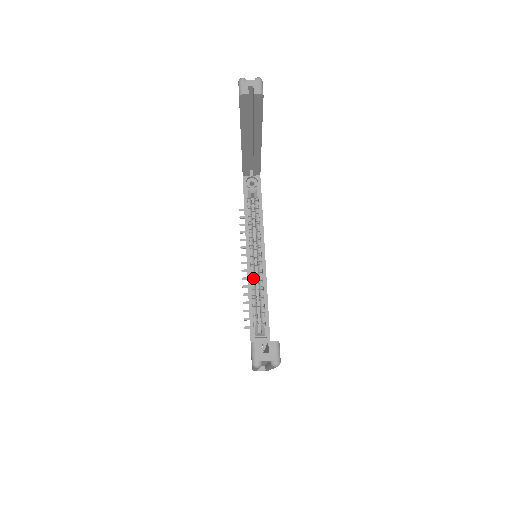
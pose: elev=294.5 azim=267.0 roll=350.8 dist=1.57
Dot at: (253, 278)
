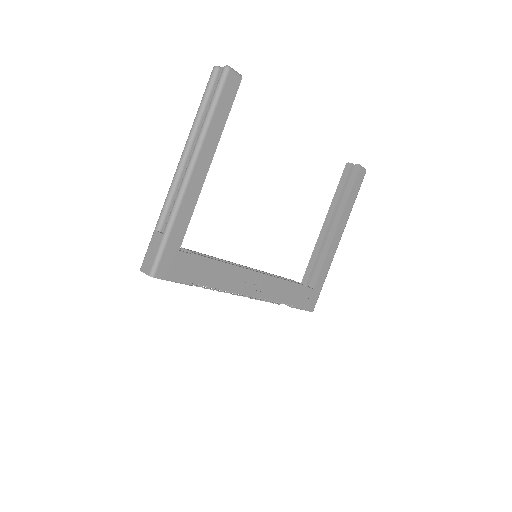
Dot at: occluded
